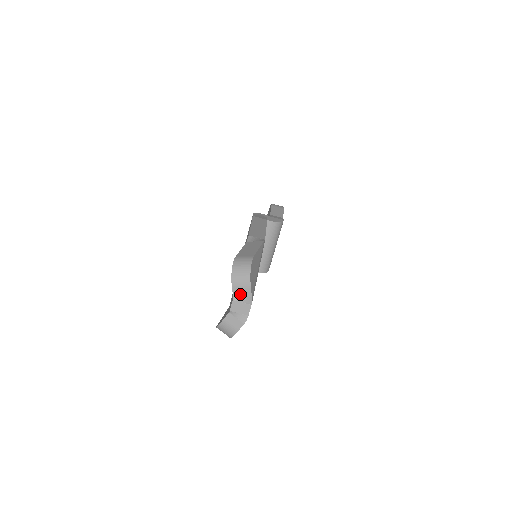
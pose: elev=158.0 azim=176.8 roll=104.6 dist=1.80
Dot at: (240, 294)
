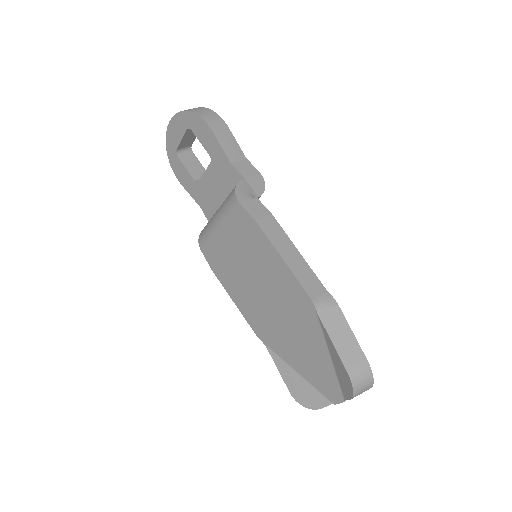
Dot at: occluded
